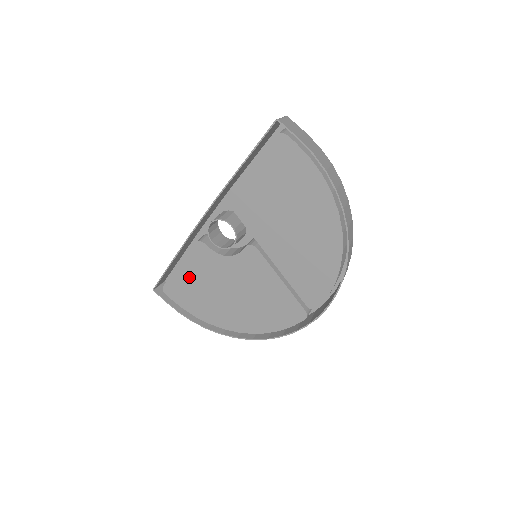
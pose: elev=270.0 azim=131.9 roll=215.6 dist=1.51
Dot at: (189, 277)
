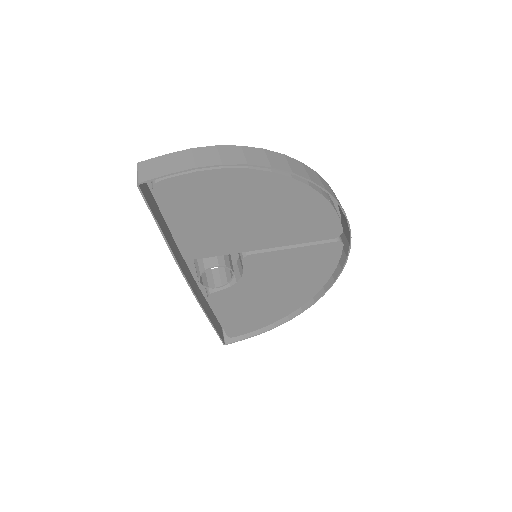
Dot at: (234, 315)
